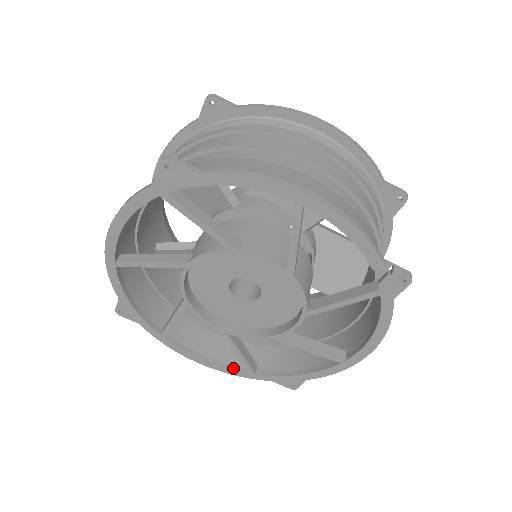
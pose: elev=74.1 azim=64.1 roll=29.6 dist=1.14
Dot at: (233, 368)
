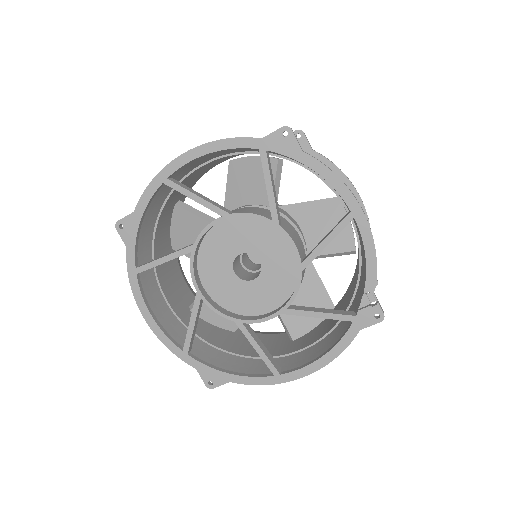
Dot at: (171, 338)
